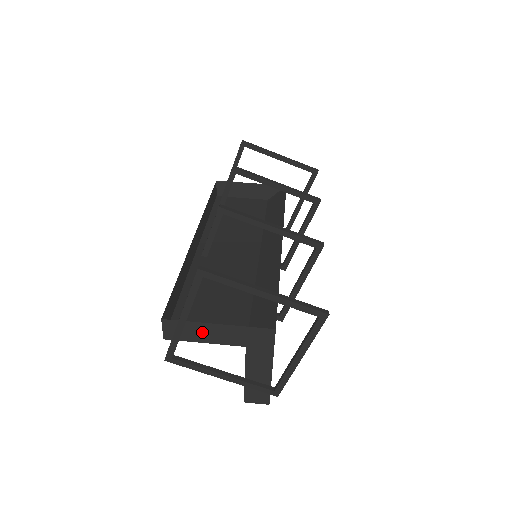
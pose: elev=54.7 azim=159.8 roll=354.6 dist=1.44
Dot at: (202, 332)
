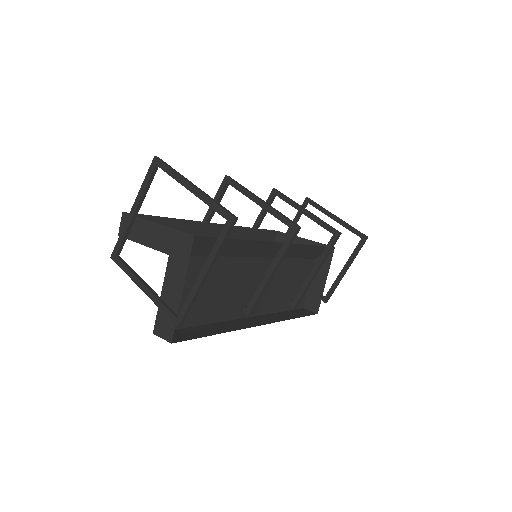
Dot at: (144, 231)
